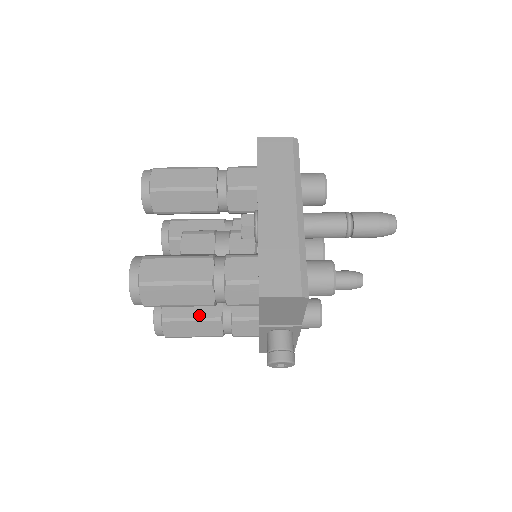
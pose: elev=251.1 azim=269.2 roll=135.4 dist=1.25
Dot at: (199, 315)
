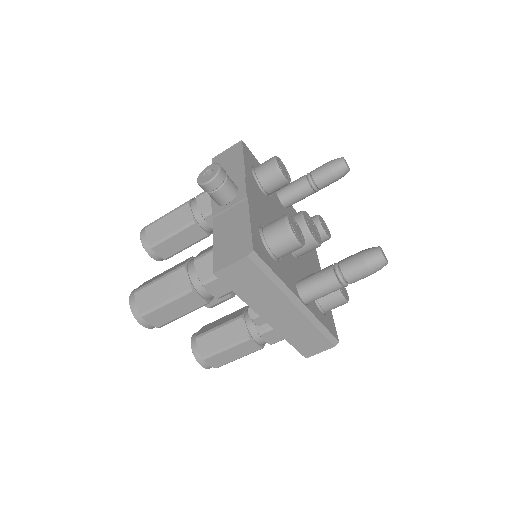
Dot at: occluded
